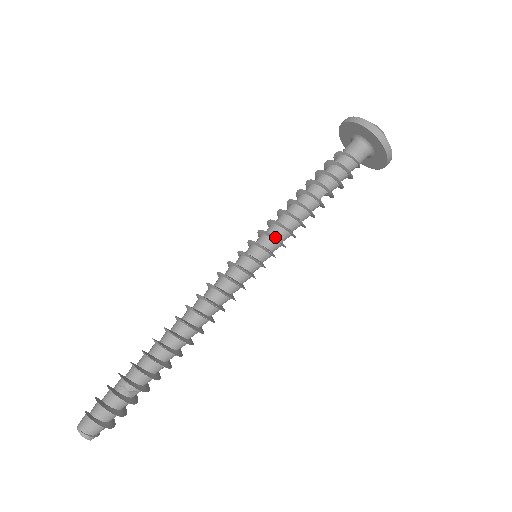
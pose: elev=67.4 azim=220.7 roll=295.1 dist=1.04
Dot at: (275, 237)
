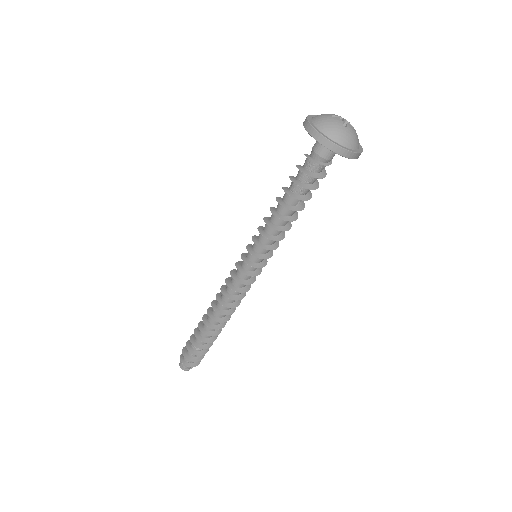
Dot at: (262, 248)
